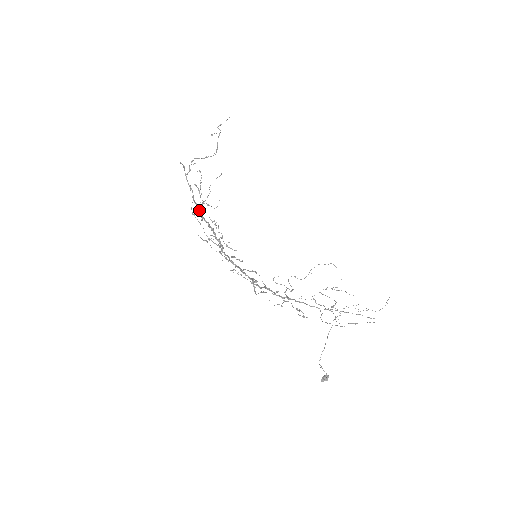
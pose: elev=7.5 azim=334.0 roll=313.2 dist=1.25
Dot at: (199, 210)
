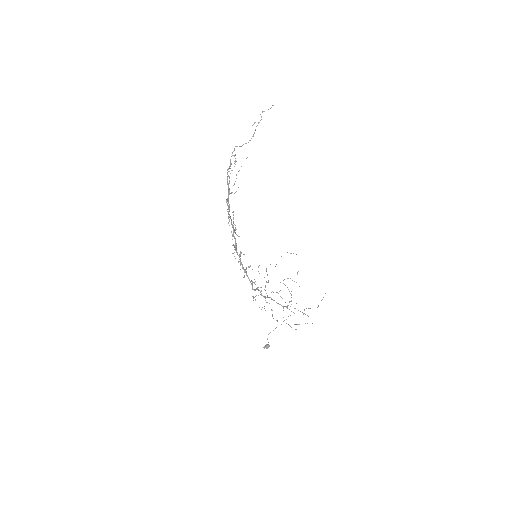
Dot at: (229, 209)
